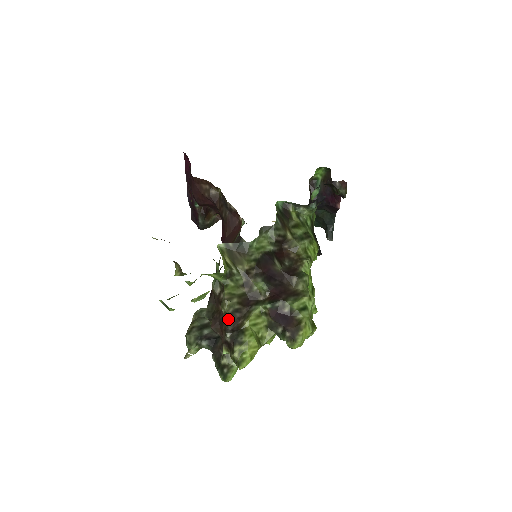
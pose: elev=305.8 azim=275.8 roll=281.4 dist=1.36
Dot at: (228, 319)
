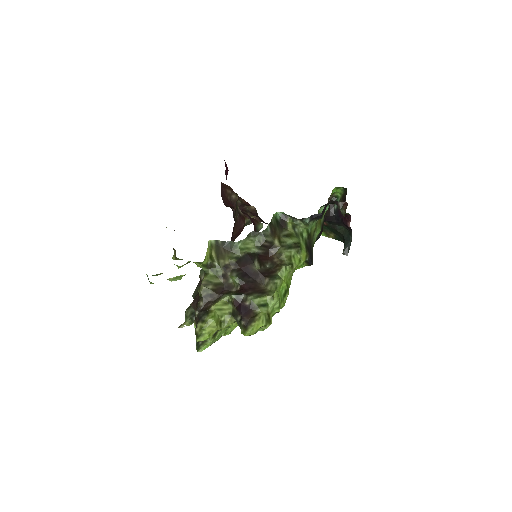
Dot at: (201, 301)
